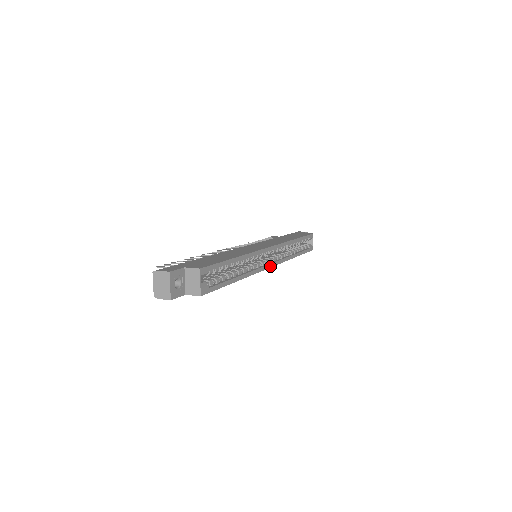
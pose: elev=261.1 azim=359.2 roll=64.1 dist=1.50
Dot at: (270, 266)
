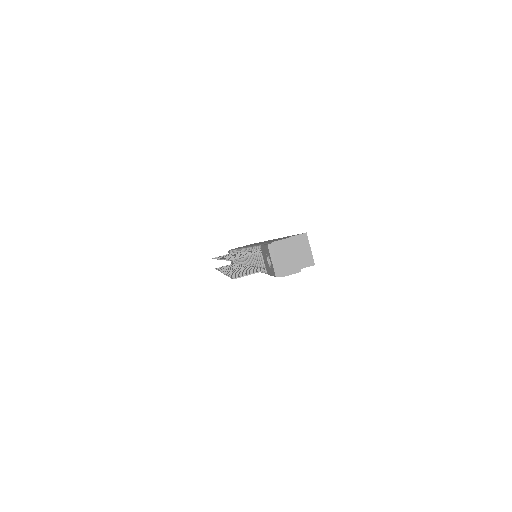
Dot at: occluded
